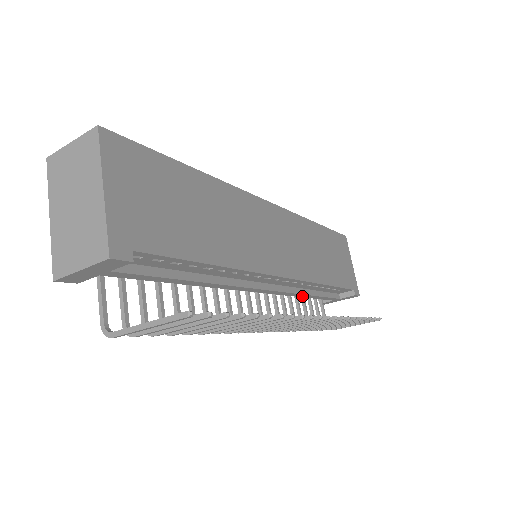
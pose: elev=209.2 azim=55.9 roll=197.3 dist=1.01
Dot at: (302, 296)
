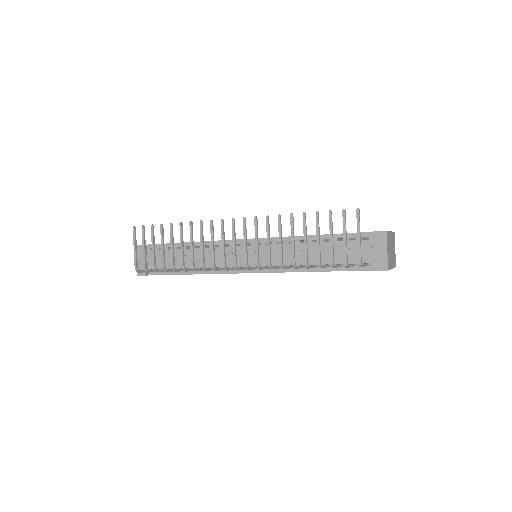
Dot at: (303, 256)
